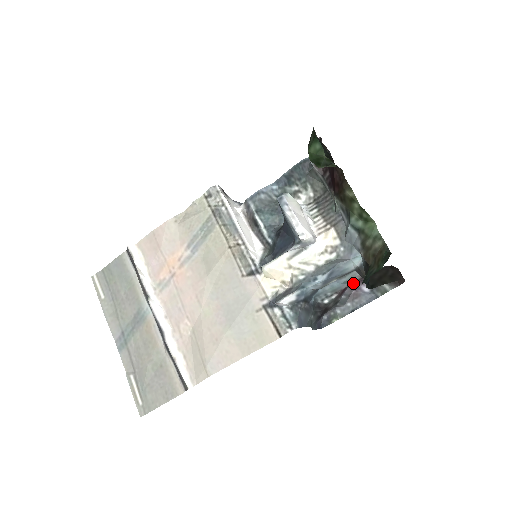
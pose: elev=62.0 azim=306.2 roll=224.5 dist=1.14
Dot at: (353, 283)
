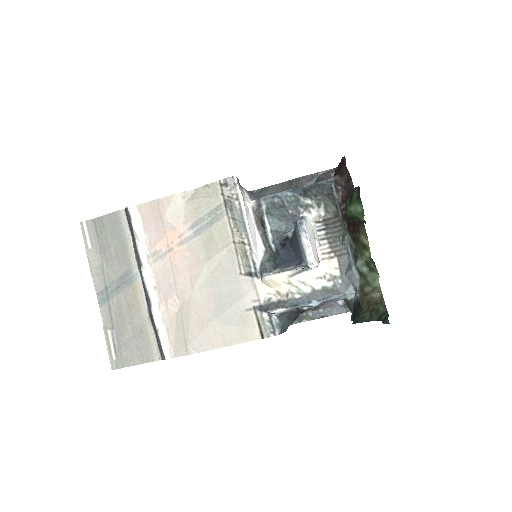
Dot at: occluded
